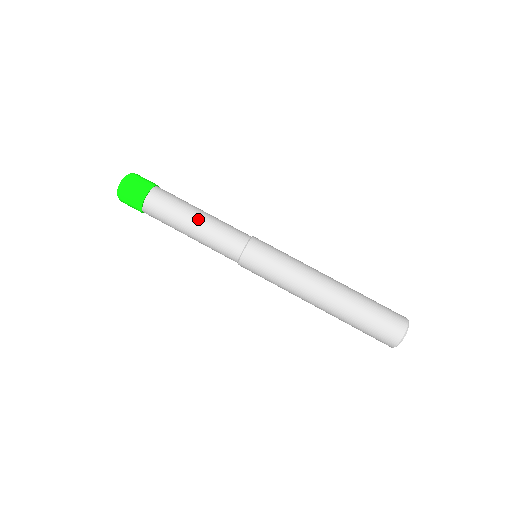
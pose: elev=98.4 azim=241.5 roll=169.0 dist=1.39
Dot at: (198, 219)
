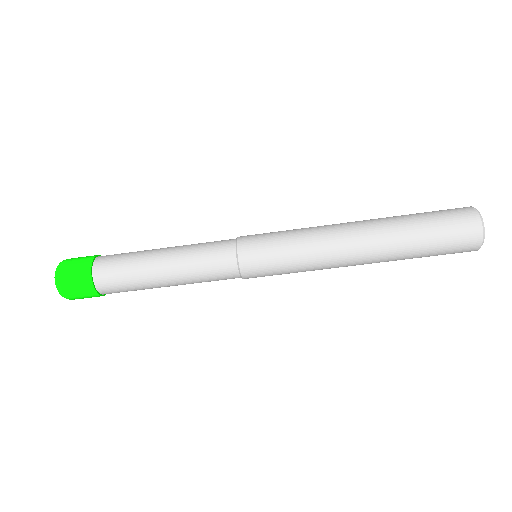
Dot at: (166, 275)
